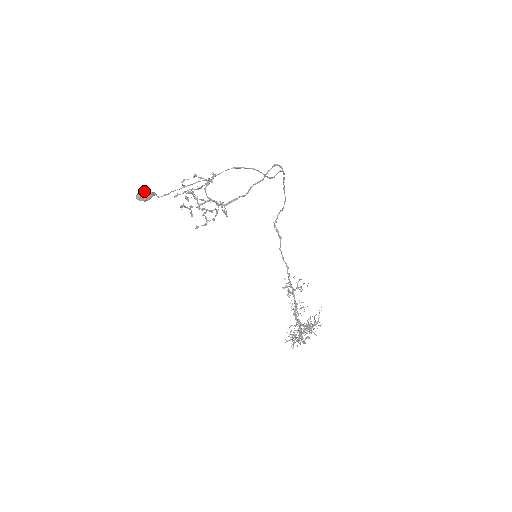
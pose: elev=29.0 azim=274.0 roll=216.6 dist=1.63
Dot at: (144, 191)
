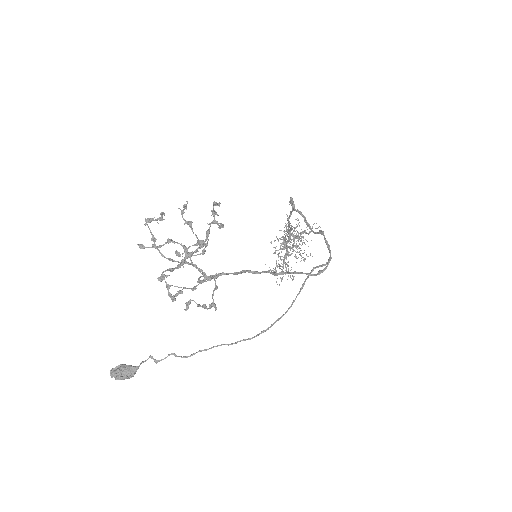
Dot at: (122, 378)
